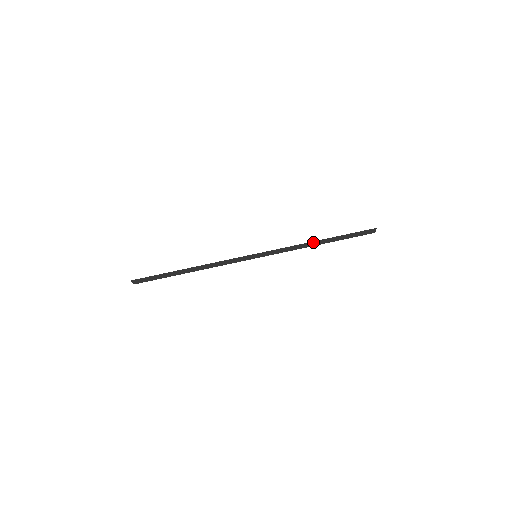
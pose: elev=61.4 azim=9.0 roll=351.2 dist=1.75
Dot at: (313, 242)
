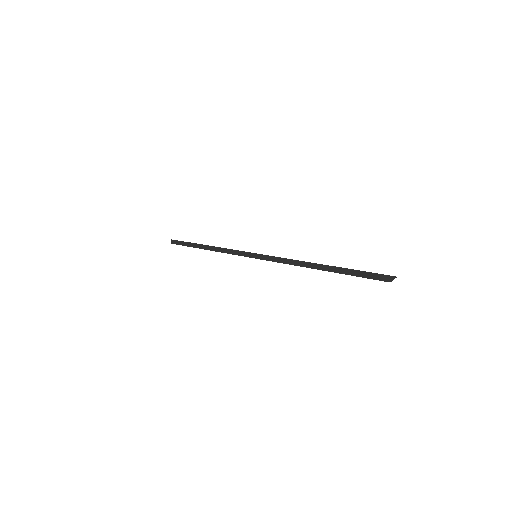
Dot at: (313, 263)
